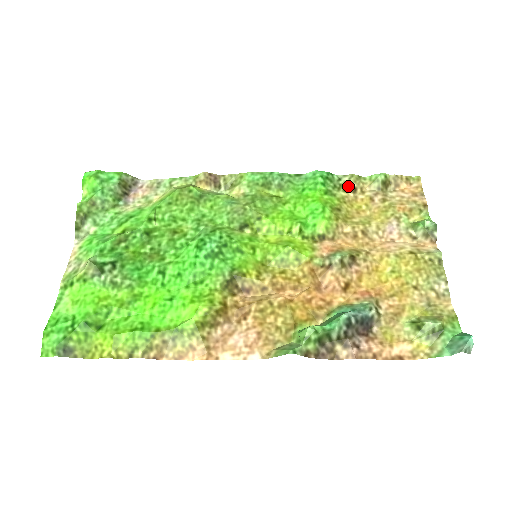
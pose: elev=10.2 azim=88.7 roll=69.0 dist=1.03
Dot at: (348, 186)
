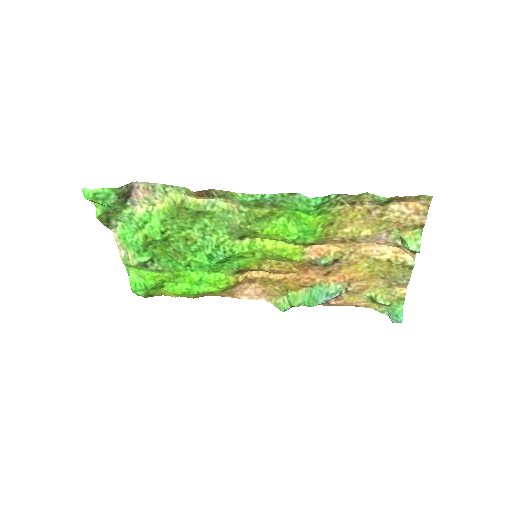
Dot at: (346, 201)
